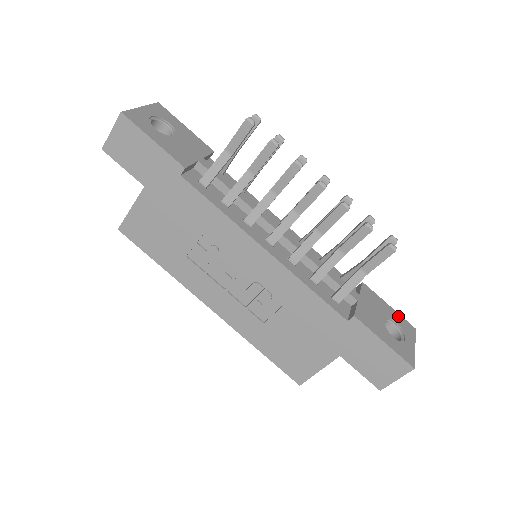
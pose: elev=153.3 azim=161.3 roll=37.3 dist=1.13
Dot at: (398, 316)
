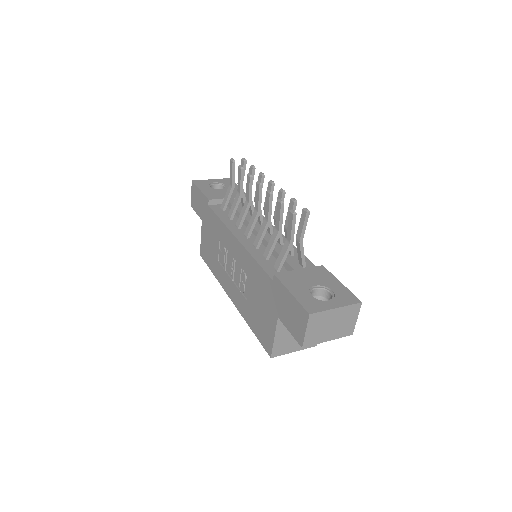
Dot at: (344, 290)
